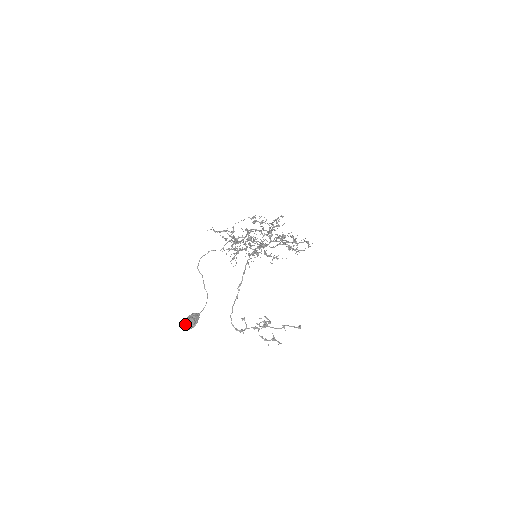
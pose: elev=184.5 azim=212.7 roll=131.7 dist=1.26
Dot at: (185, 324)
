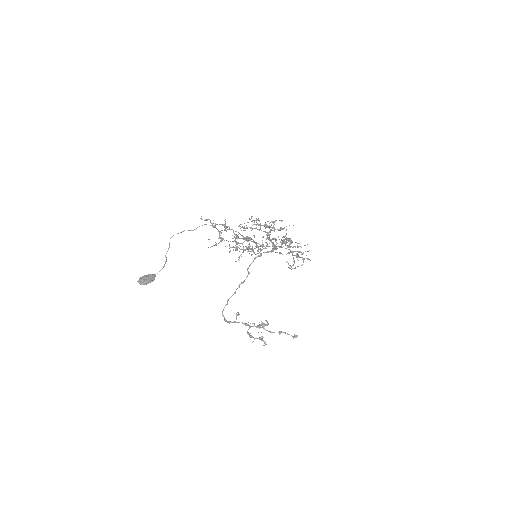
Dot at: (139, 279)
